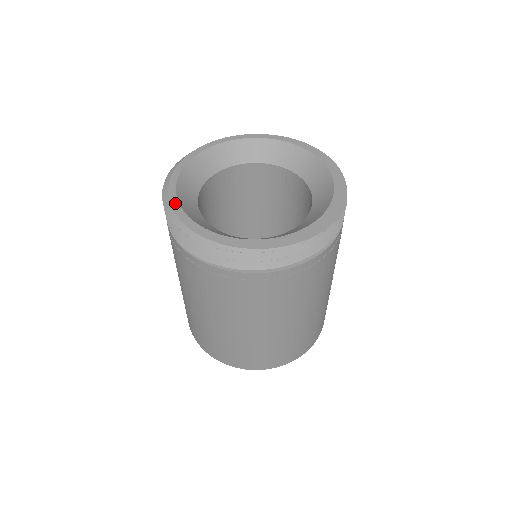
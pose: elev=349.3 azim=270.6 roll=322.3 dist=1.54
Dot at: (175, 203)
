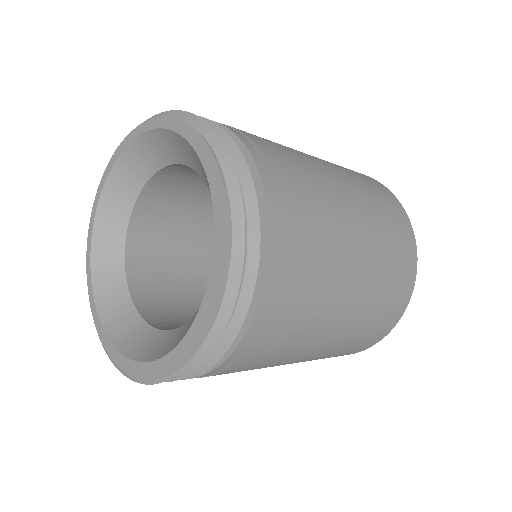
Dot at: (89, 283)
